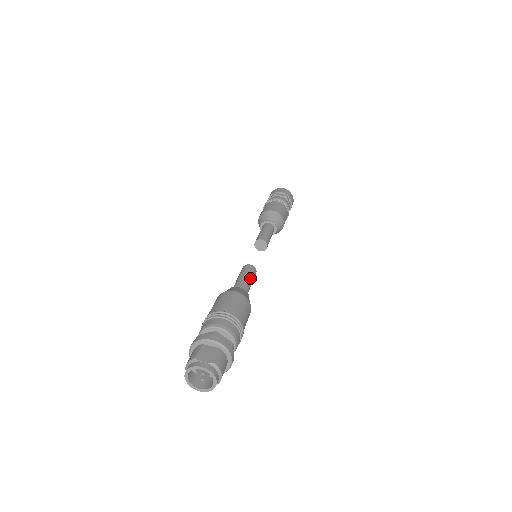
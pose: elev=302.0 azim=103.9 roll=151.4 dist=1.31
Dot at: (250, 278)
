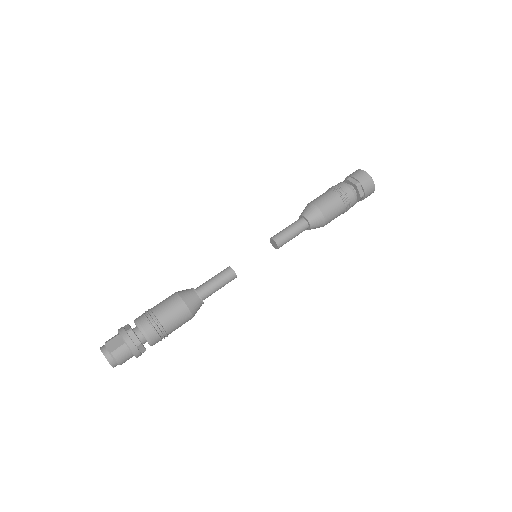
Dot at: (219, 282)
